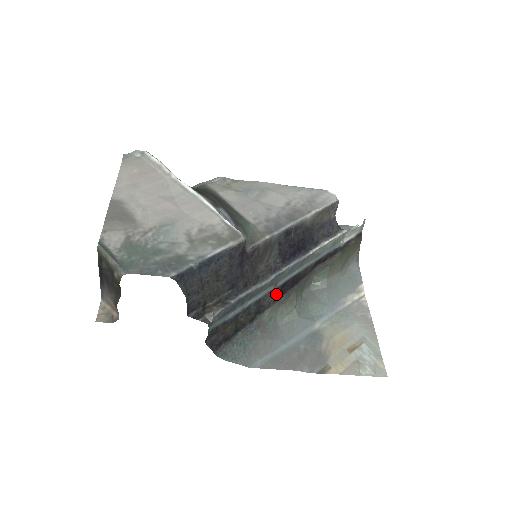
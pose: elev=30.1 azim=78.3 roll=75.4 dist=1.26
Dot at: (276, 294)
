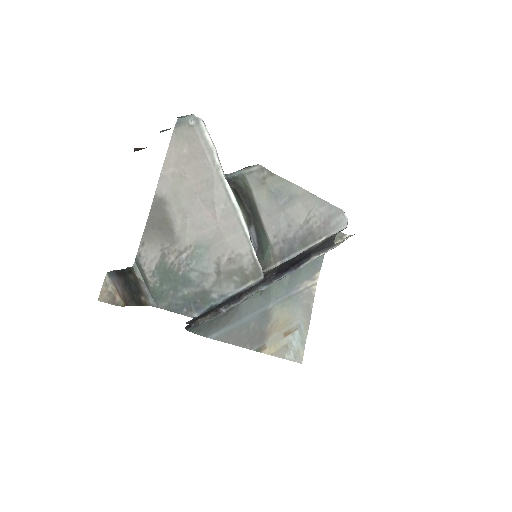
Dot at: occluded
